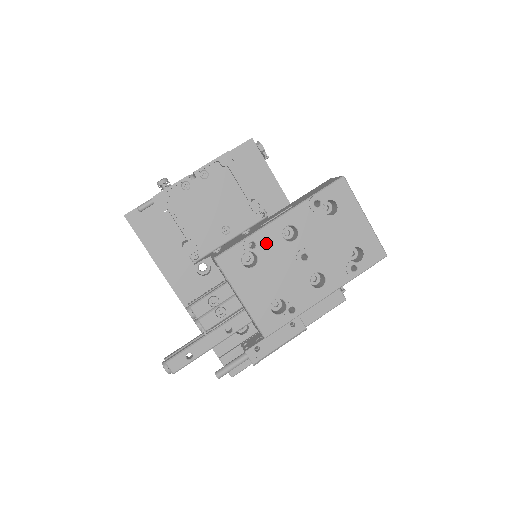
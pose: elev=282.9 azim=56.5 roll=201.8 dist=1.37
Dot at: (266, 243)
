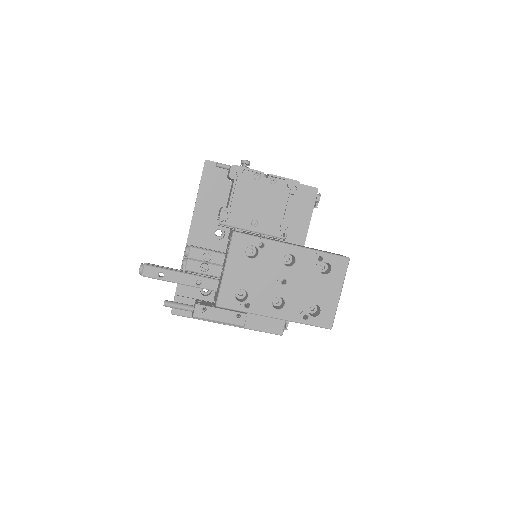
Dot at: (270, 252)
